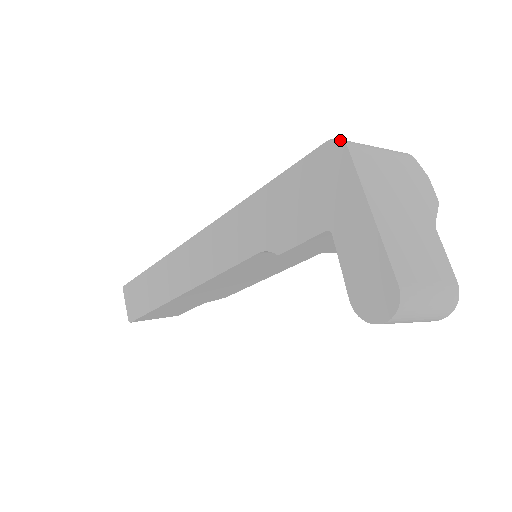
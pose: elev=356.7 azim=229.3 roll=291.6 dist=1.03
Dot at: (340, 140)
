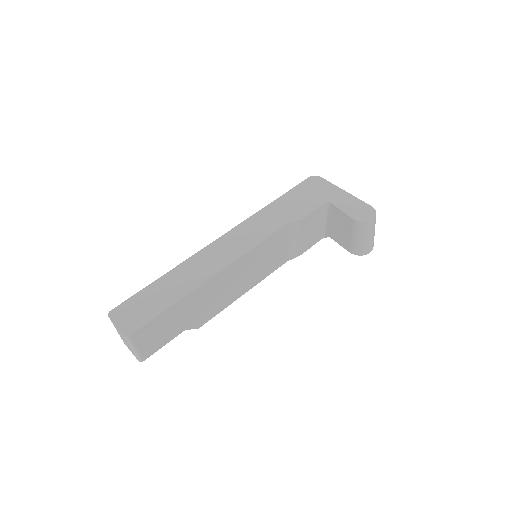
Dot at: (316, 176)
